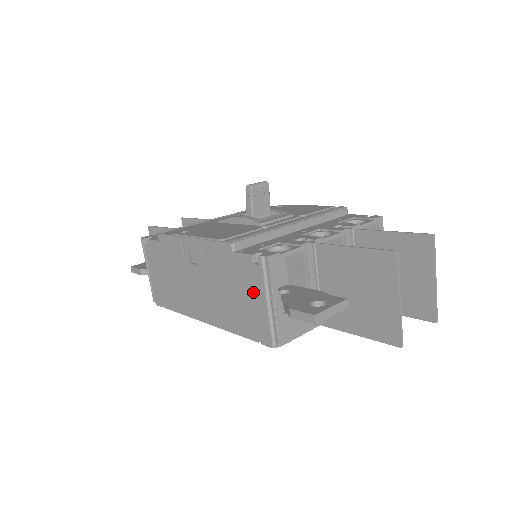
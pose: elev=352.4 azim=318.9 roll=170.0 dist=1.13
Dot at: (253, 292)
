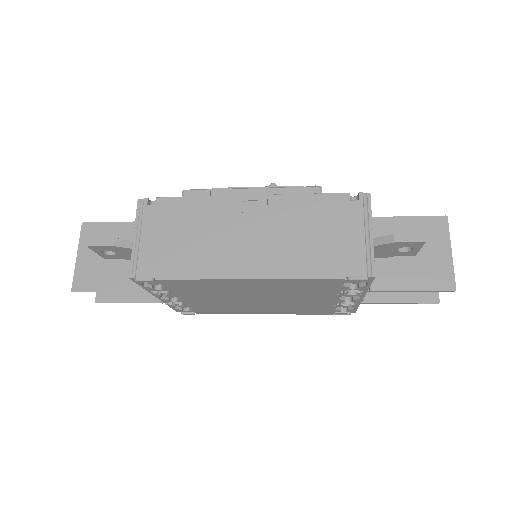
Dot at: (346, 226)
